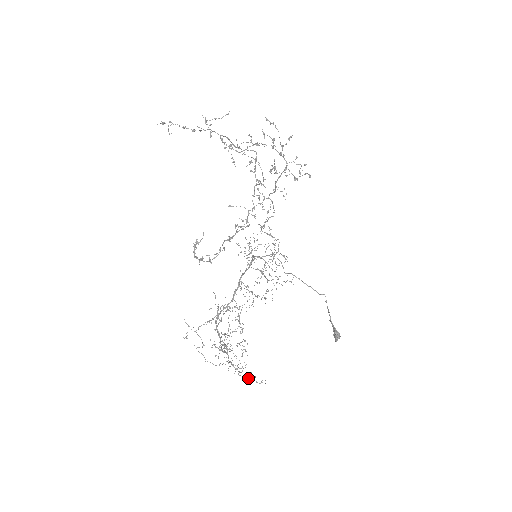
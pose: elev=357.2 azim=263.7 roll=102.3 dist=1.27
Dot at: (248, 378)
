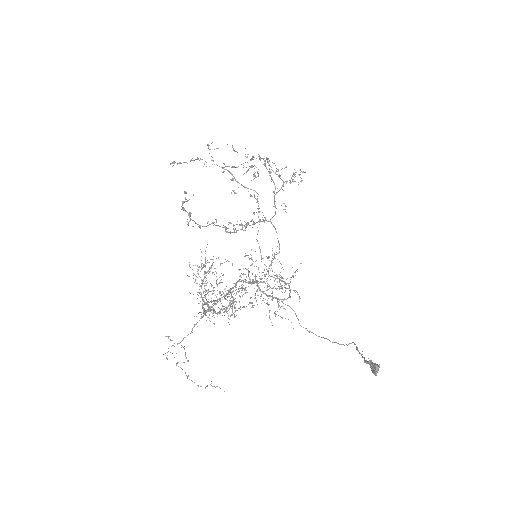
Dot at: occluded
